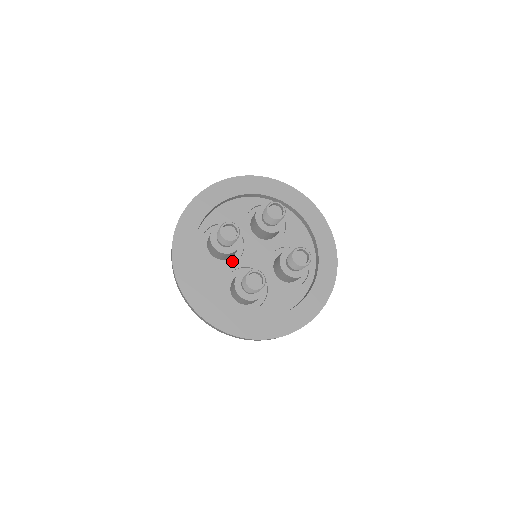
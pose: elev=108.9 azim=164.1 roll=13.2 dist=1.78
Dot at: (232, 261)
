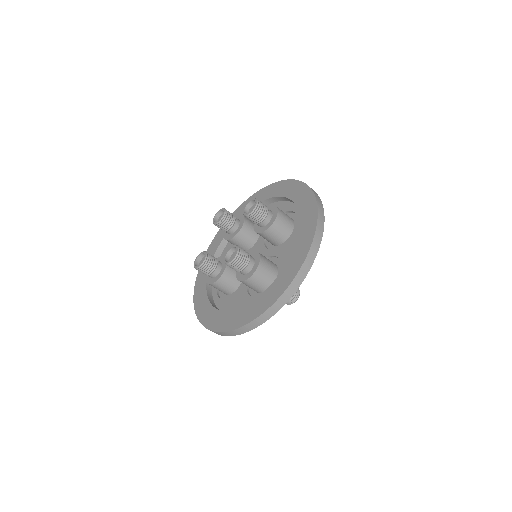
Dot at: occluded
